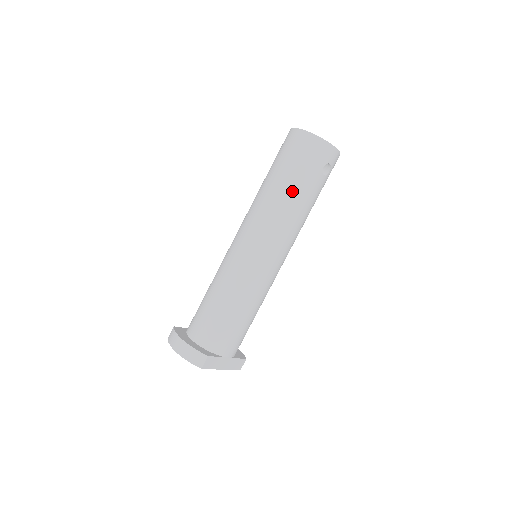
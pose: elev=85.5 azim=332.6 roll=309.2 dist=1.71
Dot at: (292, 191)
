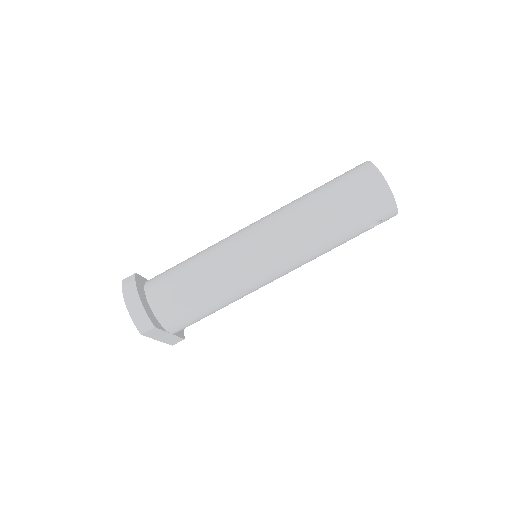
Dot at: (333, 225)
